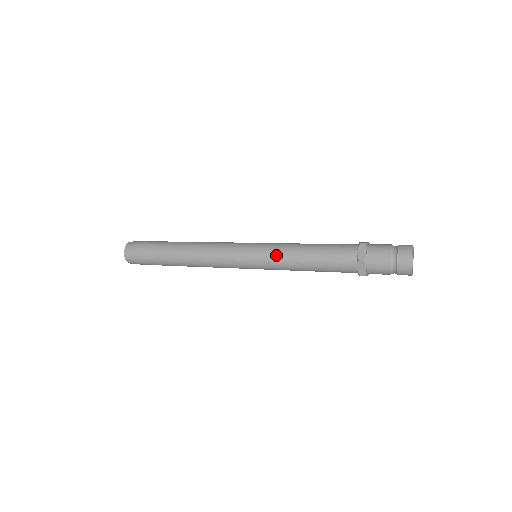
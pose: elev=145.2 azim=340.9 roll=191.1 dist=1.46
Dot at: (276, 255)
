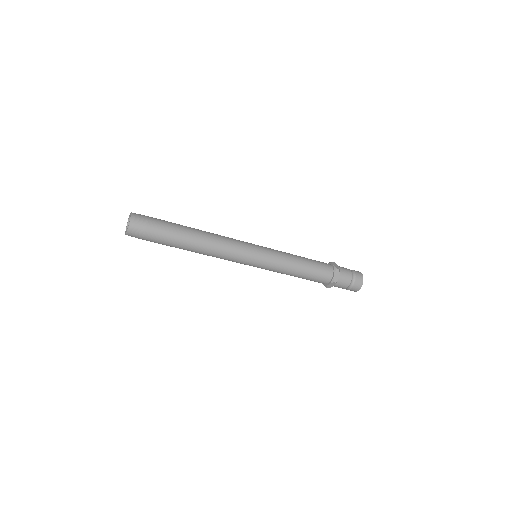
Dot at: (279, 265)
